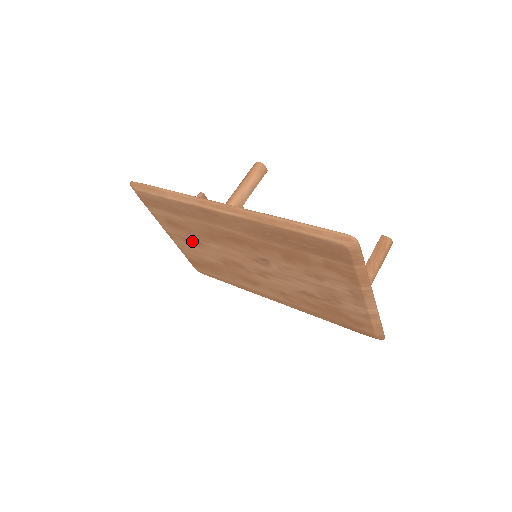
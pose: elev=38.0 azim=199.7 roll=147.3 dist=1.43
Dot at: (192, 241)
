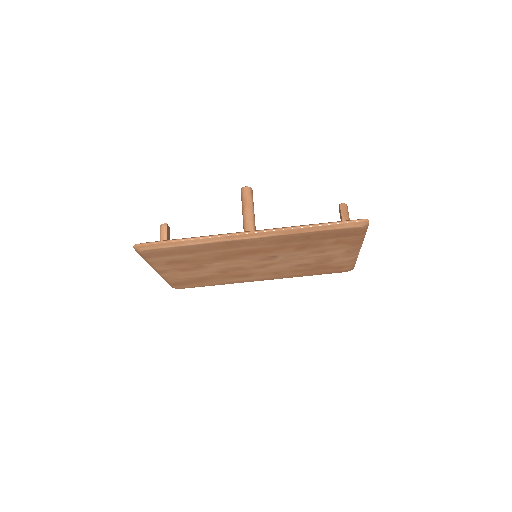
Dot at: (191, 268)
